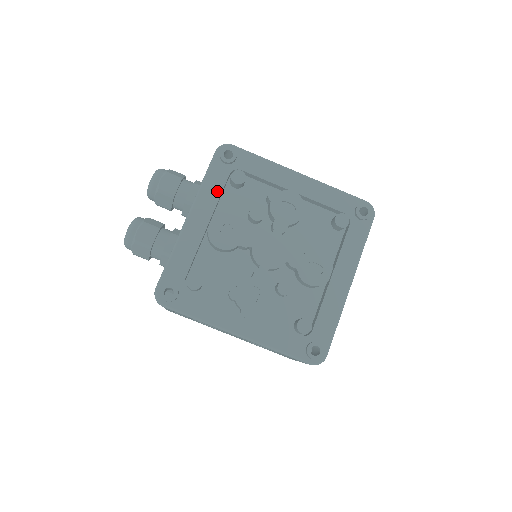
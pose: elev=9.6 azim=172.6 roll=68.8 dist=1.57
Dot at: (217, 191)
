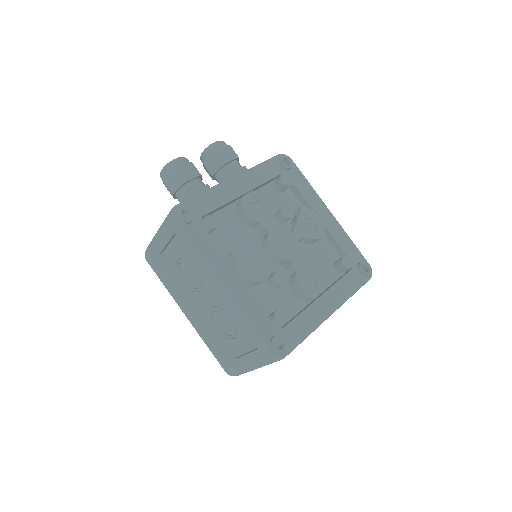
Dot at: (265, 178)
